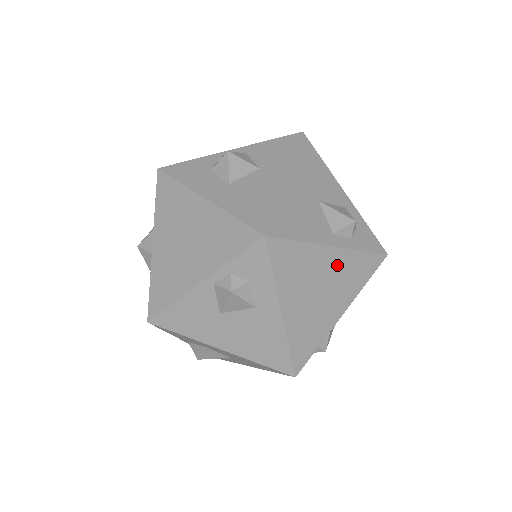
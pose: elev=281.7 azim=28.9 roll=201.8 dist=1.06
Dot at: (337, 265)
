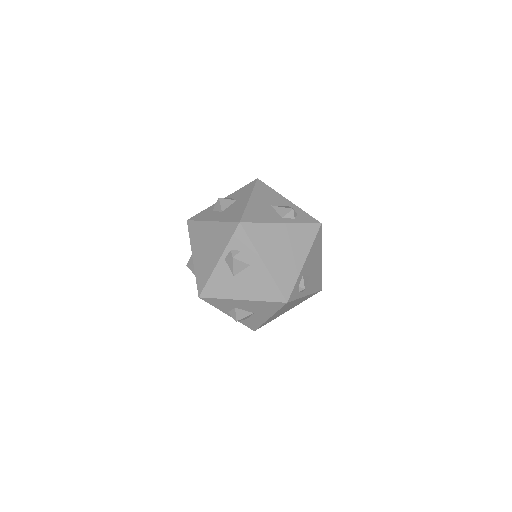
Dot at: (289, 233)
